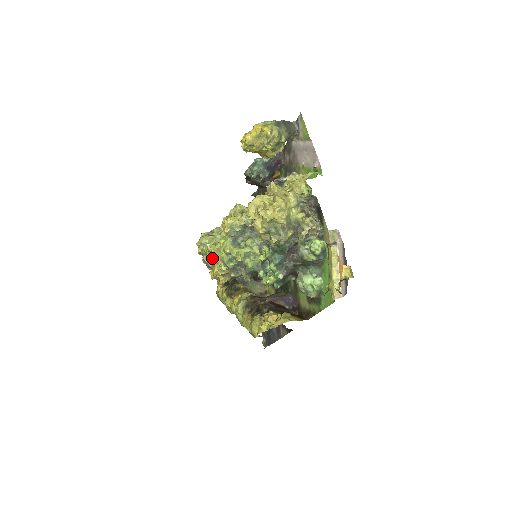
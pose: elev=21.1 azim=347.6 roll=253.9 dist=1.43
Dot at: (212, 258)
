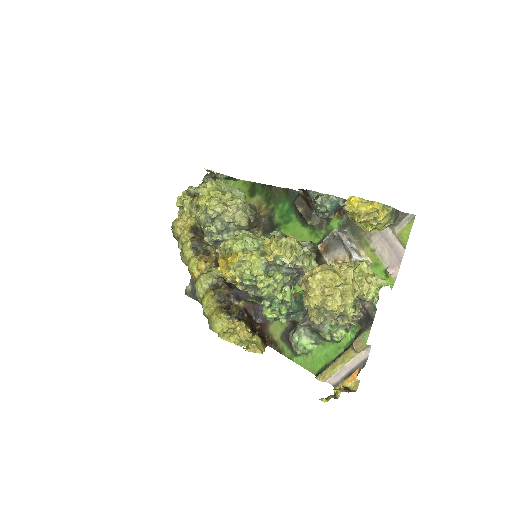
Dot at: (232, 263)
